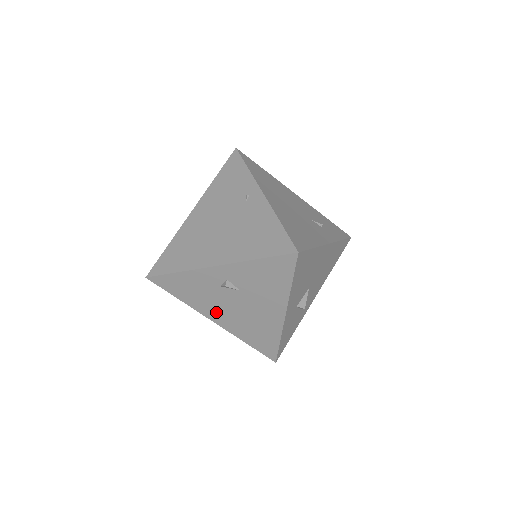
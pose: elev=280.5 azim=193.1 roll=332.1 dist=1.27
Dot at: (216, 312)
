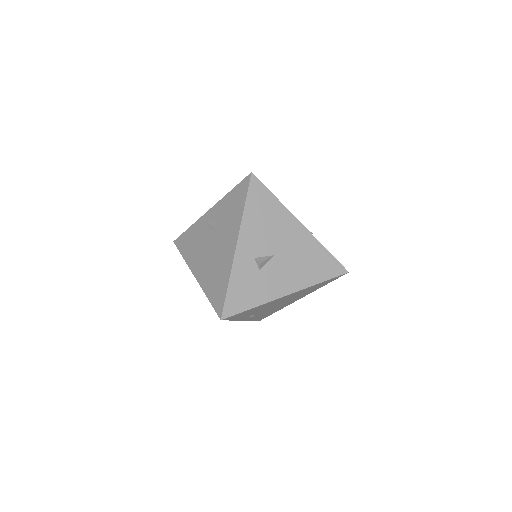
Dot at: (199, 263)
